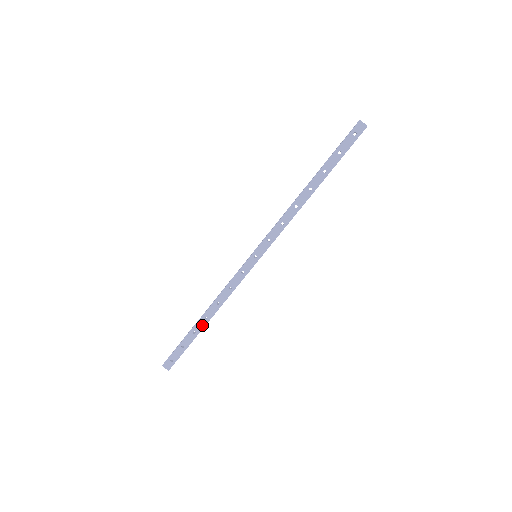
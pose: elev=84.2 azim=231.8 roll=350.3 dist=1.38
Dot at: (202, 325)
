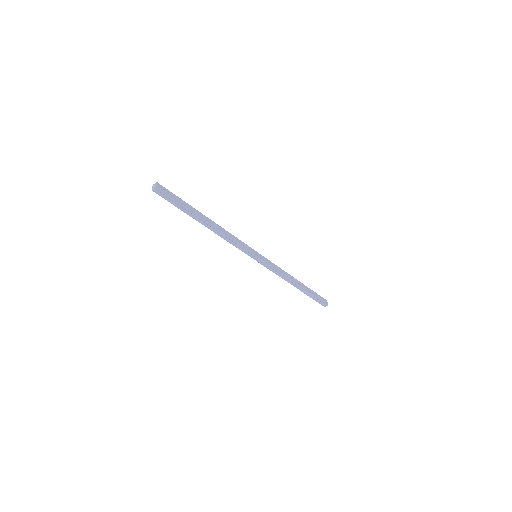
Dot at: (204, 218)
